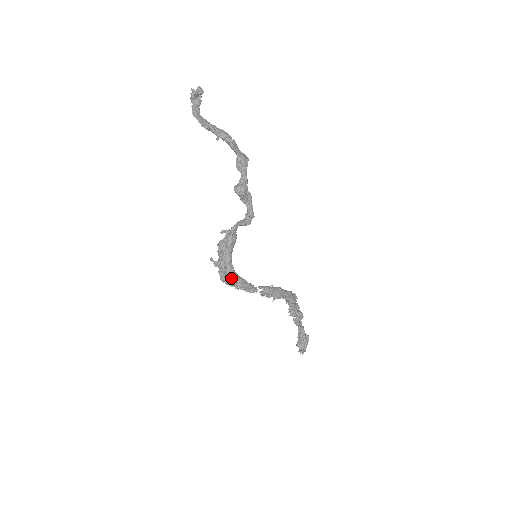
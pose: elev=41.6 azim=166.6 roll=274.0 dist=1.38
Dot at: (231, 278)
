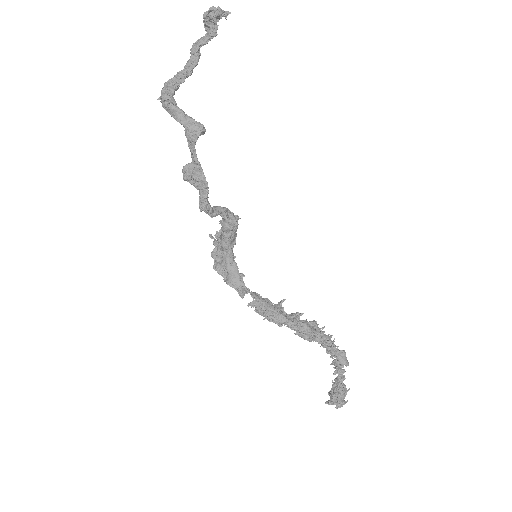
Dot at: (222, 266)
